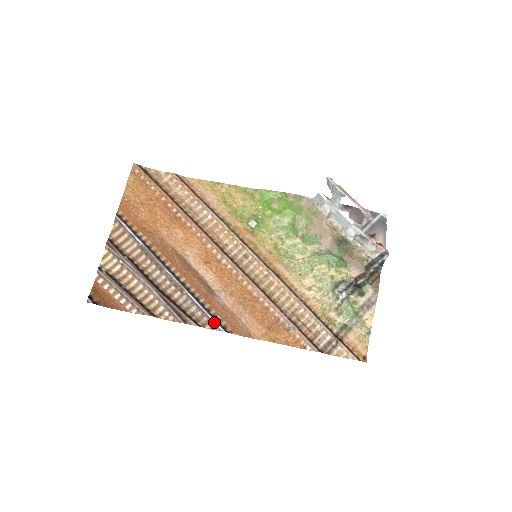
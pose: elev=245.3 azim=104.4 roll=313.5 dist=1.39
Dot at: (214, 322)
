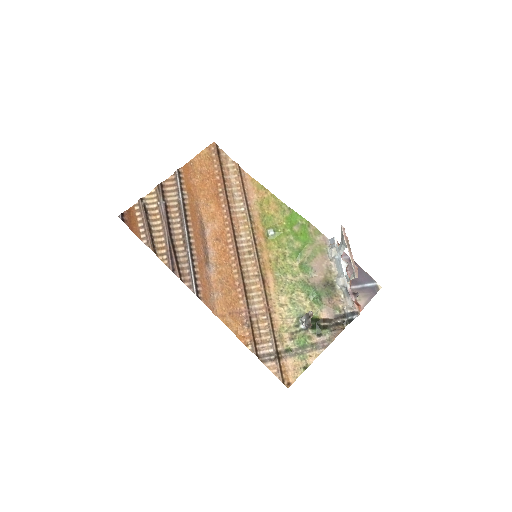
Dot at: (193, 283)
